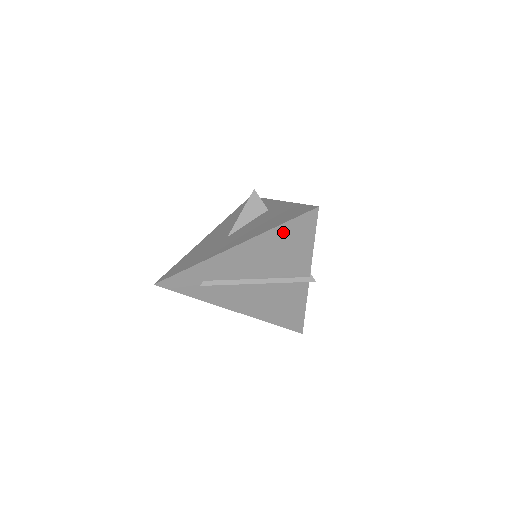
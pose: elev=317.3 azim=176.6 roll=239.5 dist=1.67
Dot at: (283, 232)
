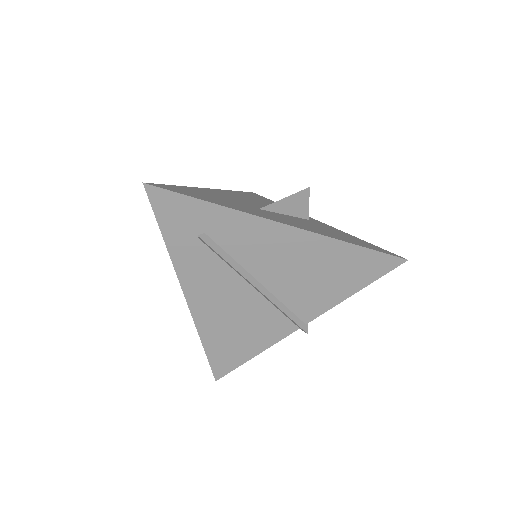
Dot at: (349, 255)
